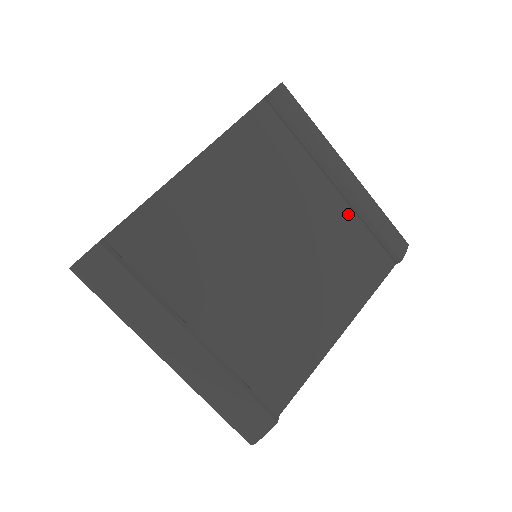
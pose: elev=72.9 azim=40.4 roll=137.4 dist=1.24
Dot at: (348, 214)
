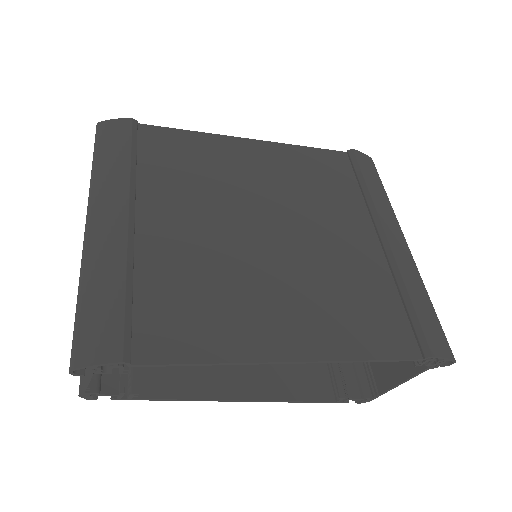
Dot at: (382, 269)
